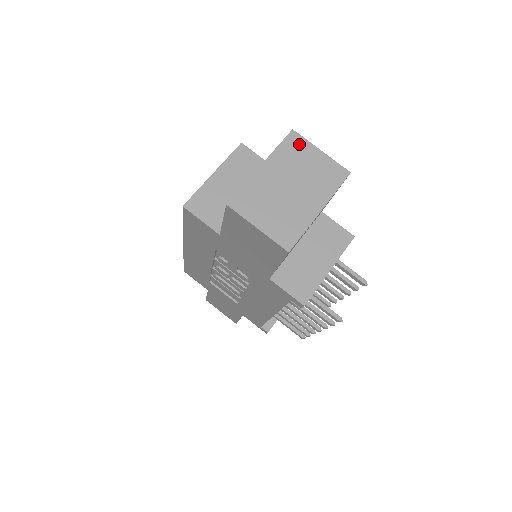
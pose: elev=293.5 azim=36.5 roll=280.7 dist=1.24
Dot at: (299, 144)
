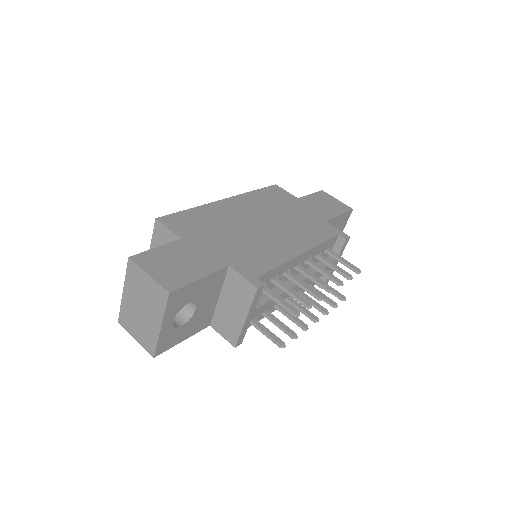
Dot at: (135, 270)
